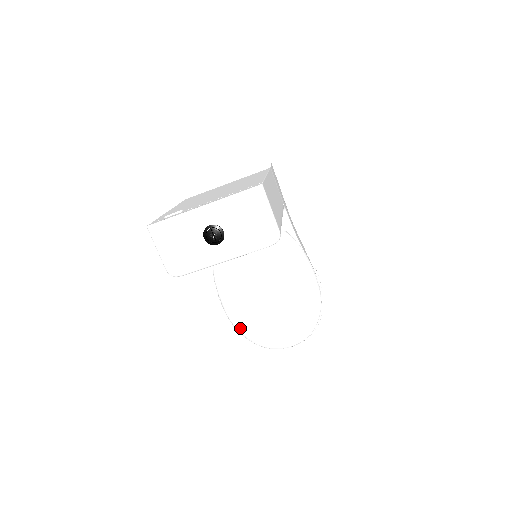
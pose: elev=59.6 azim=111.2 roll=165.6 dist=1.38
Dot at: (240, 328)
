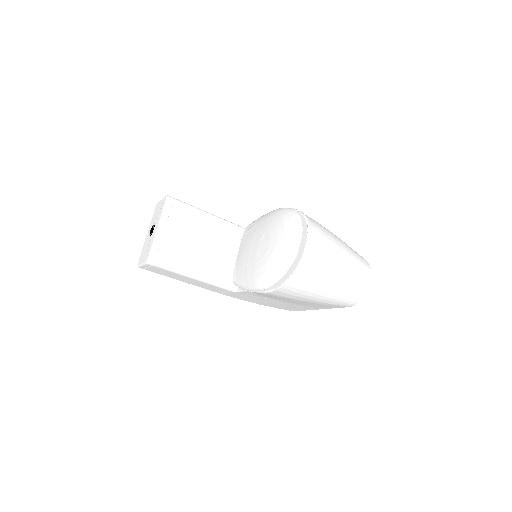
Dot at: (267, 279)
